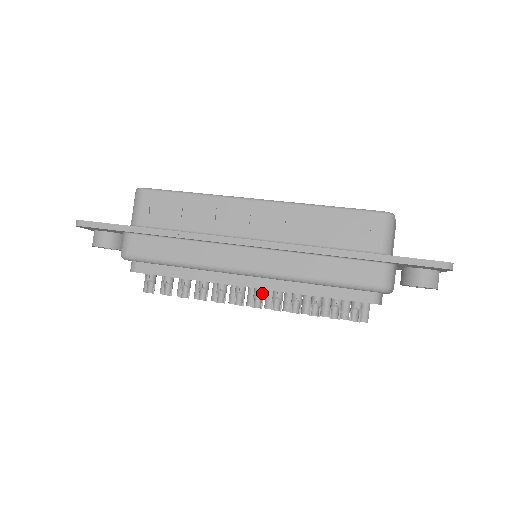
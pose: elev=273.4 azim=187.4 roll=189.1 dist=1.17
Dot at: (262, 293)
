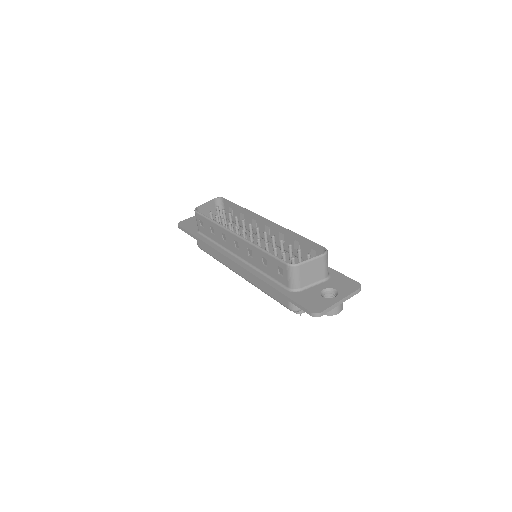
Dot at: occluded
